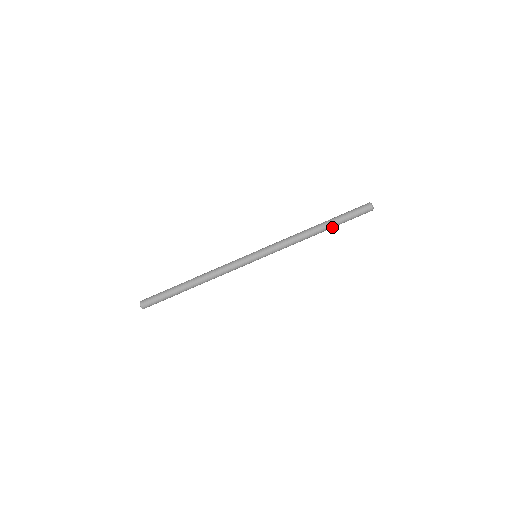
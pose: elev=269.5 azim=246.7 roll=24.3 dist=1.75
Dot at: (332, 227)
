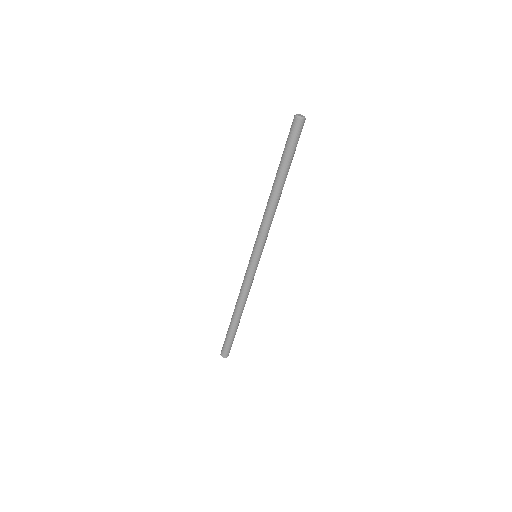
Dot at: (286, 174)
